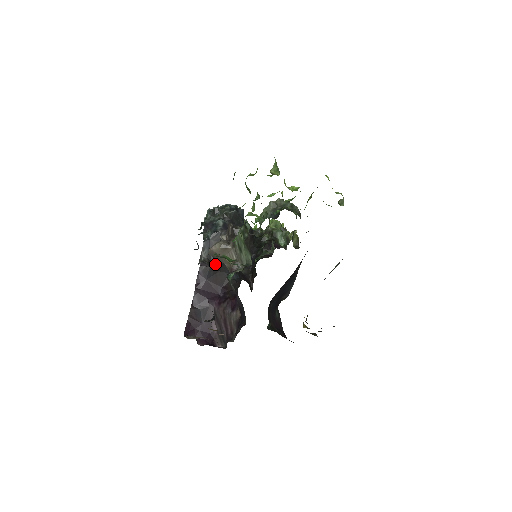
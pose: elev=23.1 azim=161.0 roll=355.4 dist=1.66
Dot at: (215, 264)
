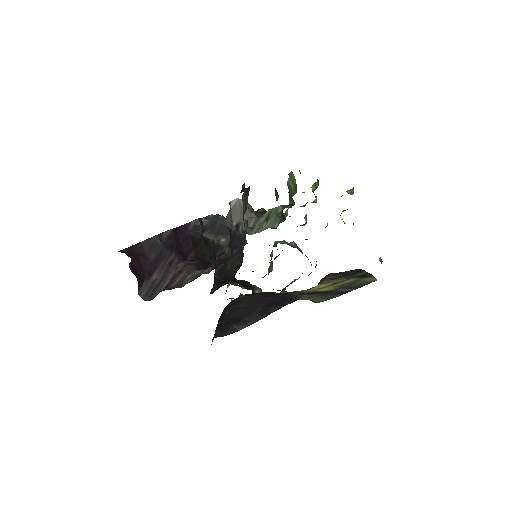
Dot at: (205, 237)
